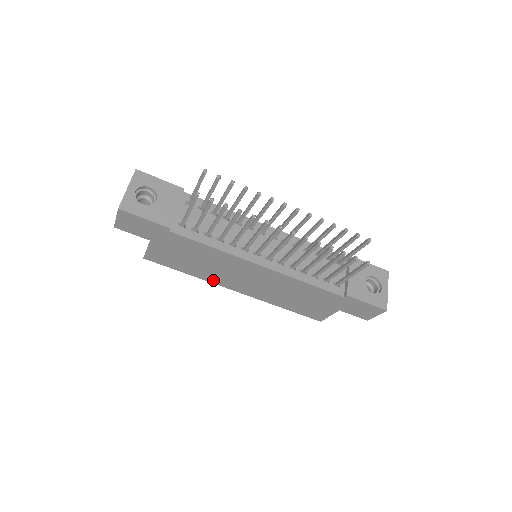
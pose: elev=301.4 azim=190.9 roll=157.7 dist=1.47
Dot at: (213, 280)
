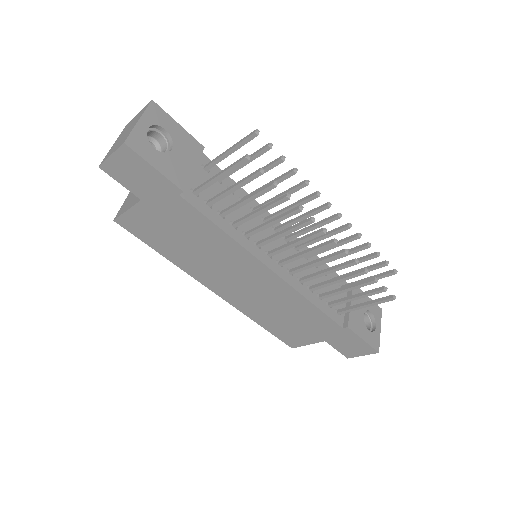
Dot at: (193, 272)
